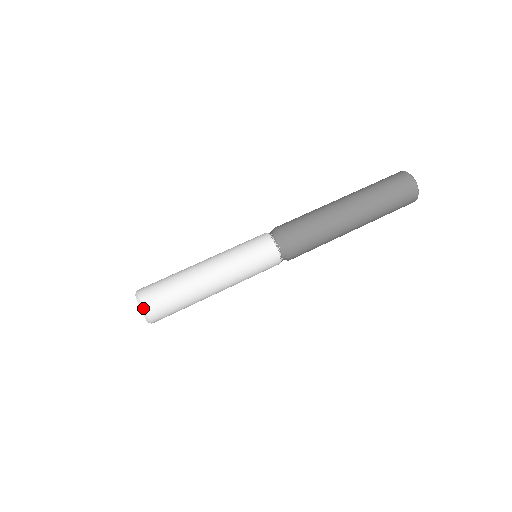
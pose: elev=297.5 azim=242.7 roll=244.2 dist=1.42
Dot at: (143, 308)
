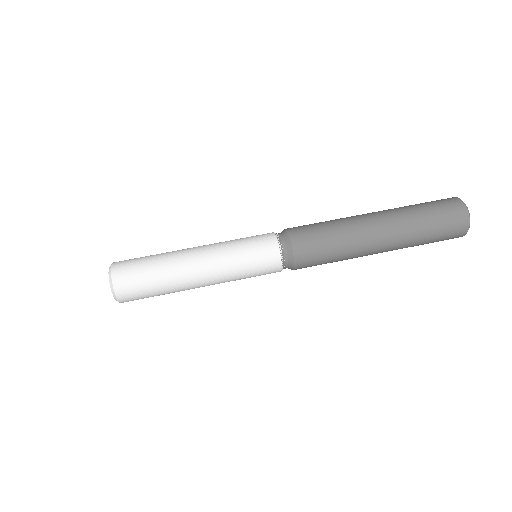
Dot at: (111, 281)
